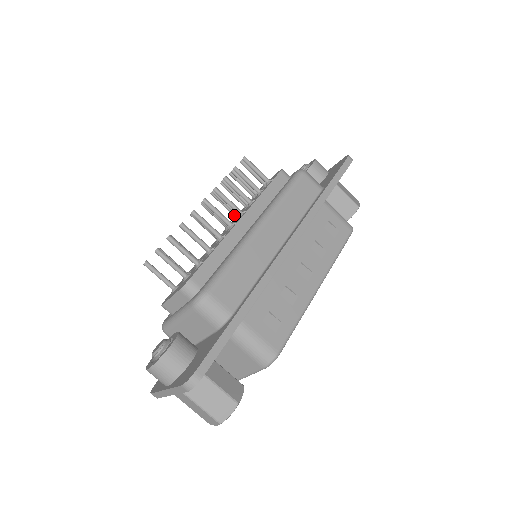
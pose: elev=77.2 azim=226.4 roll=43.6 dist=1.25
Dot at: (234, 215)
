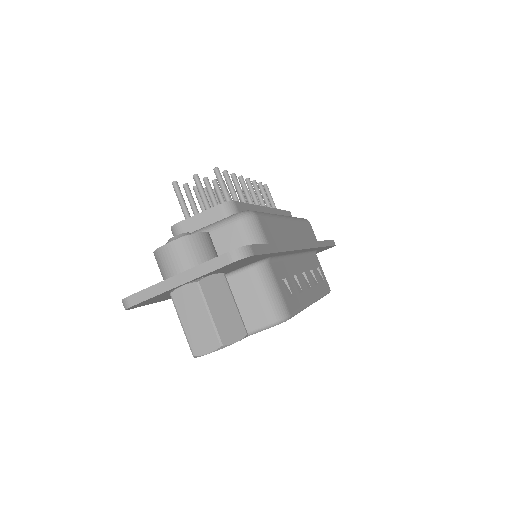
Dot at: occluded
